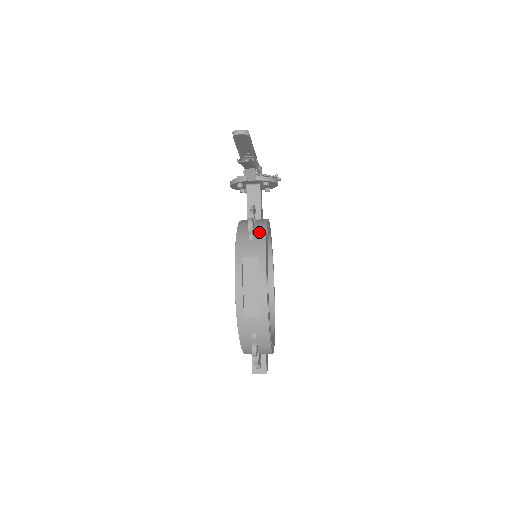
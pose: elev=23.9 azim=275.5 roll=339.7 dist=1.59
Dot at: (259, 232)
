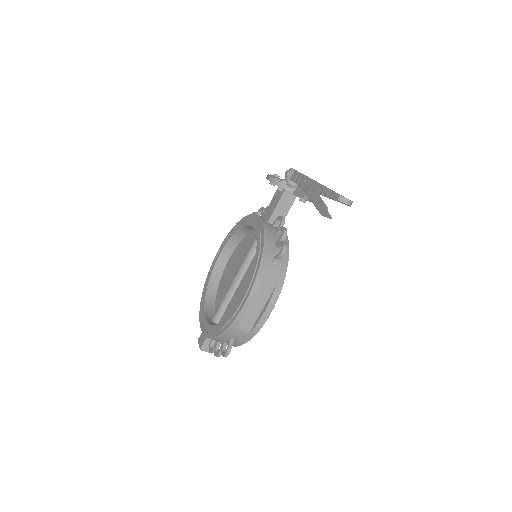
Dot at: (283, 256)
